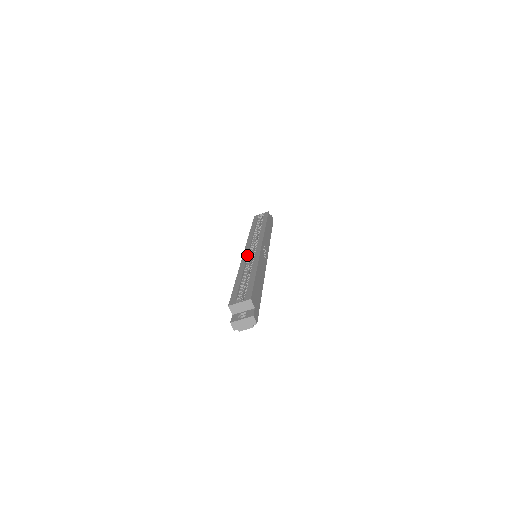
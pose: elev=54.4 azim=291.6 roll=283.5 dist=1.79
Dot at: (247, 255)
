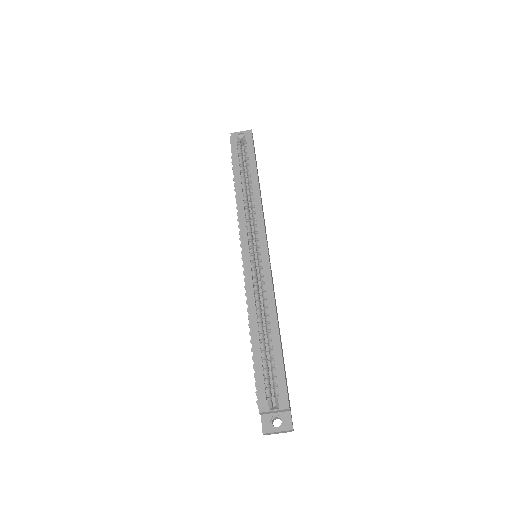
Dot at: (251, 271)
